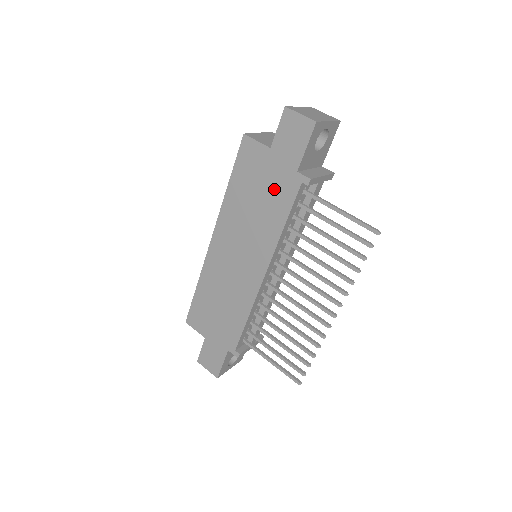
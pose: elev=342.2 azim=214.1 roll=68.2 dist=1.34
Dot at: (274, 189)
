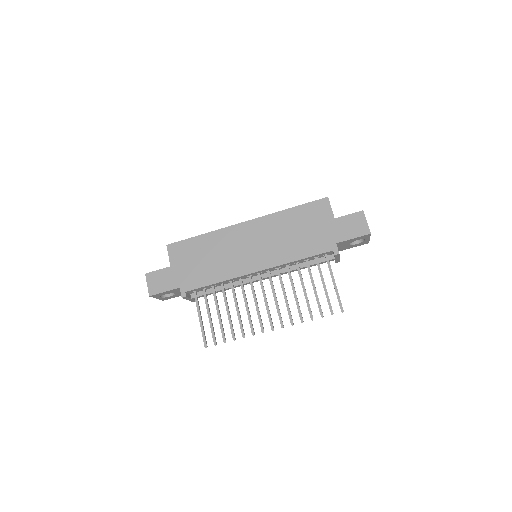
Dot at: (314, 238)
